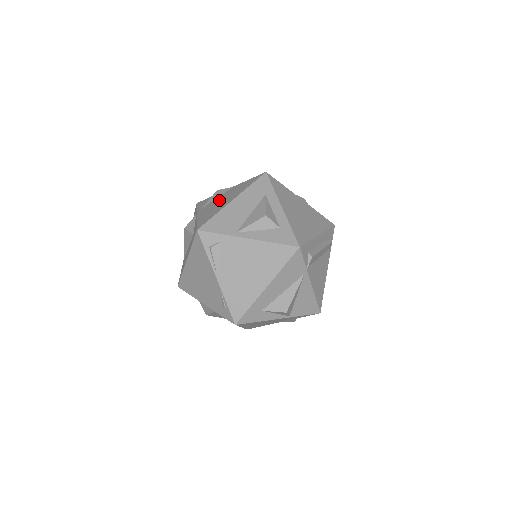
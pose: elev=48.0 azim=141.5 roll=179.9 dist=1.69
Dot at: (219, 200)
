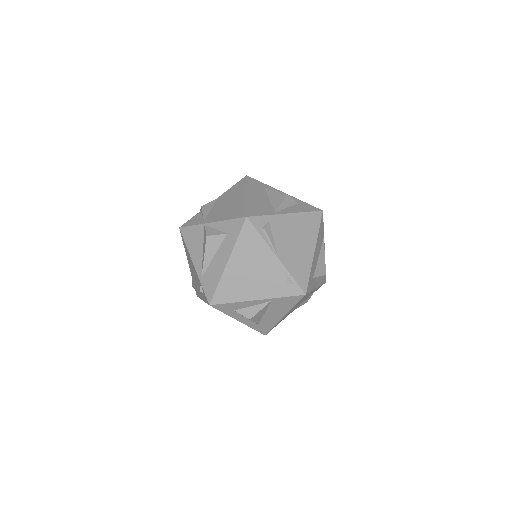
Dot at: (222, 206)
